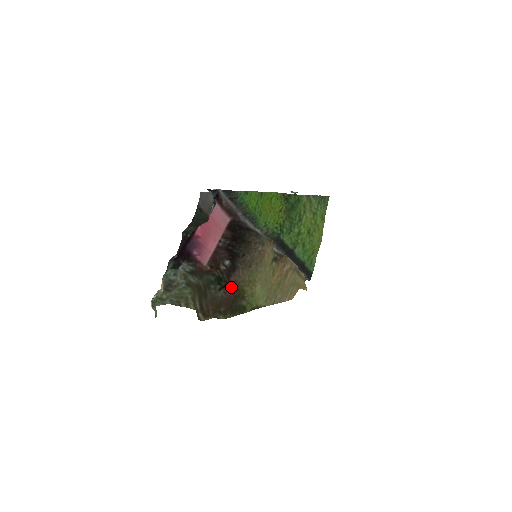
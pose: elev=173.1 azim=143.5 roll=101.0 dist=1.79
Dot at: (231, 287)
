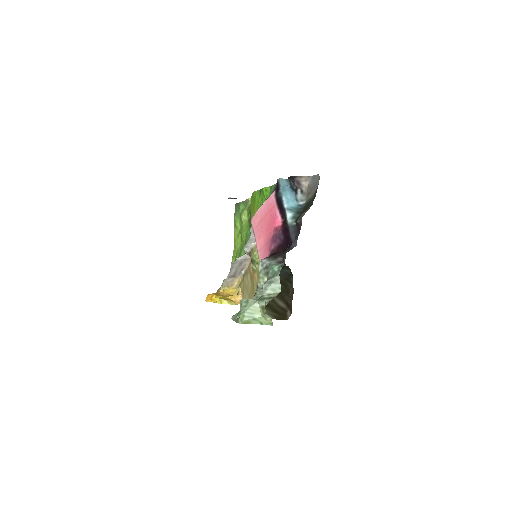
Dot at: occluded
